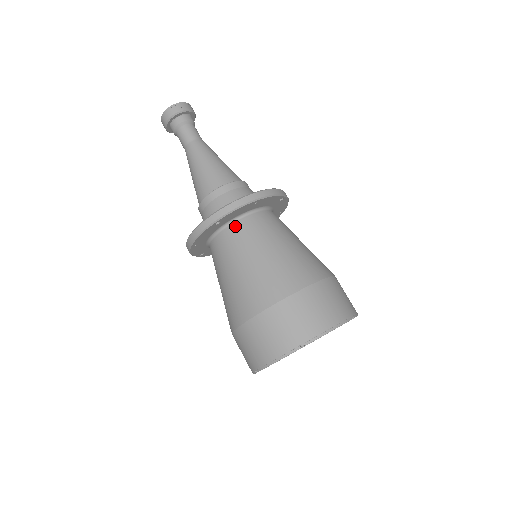
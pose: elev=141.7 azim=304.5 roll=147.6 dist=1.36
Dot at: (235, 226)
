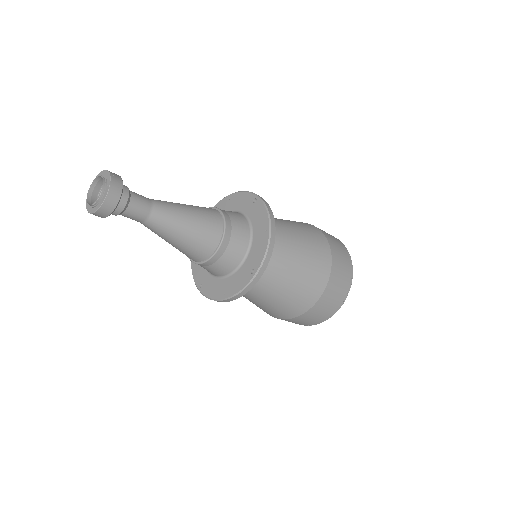
Dot at: occluded
